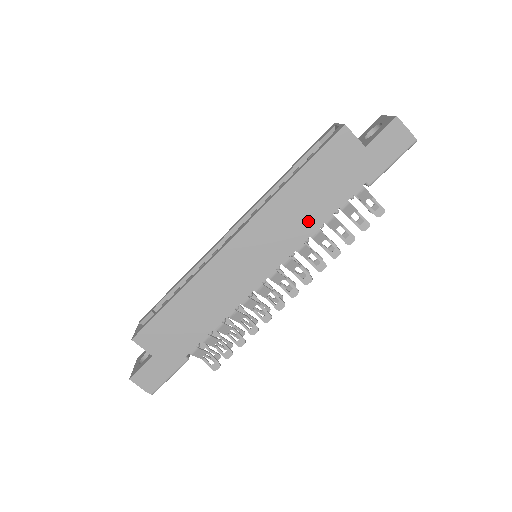
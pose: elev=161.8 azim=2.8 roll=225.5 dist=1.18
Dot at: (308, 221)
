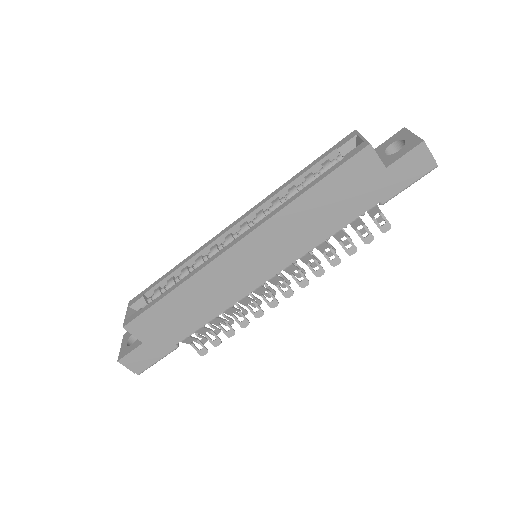
Dot at: (315, 233)
